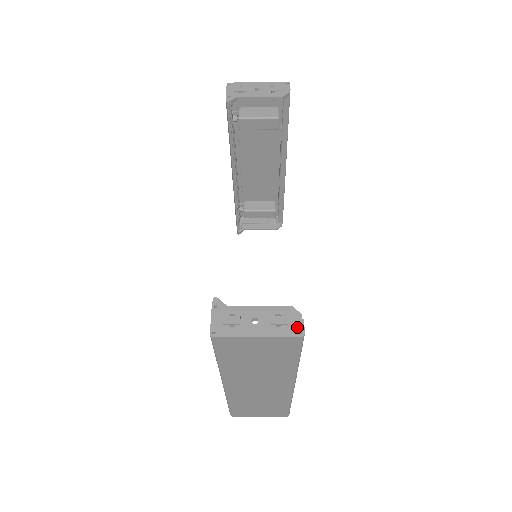
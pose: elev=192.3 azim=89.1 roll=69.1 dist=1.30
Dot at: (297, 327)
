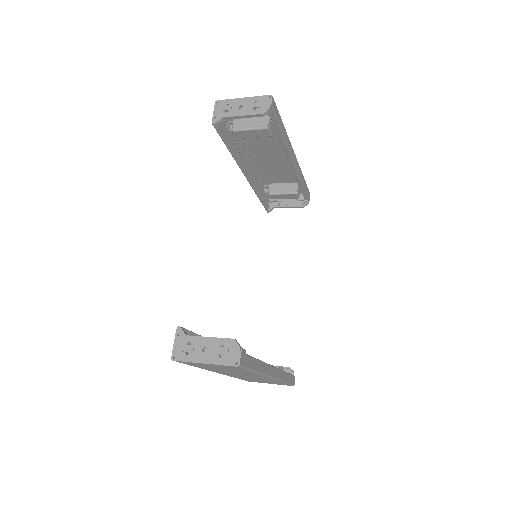
Dot at: (235, 358)
